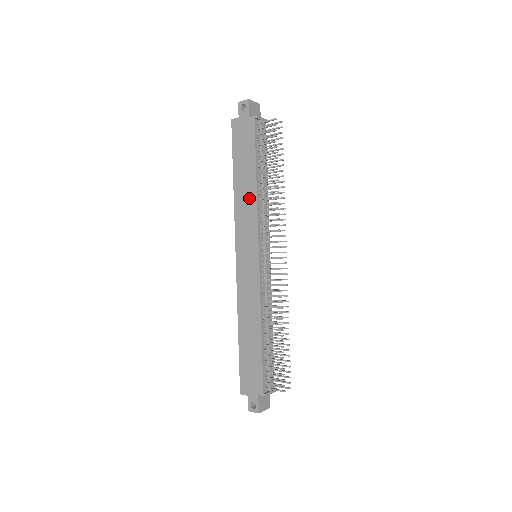
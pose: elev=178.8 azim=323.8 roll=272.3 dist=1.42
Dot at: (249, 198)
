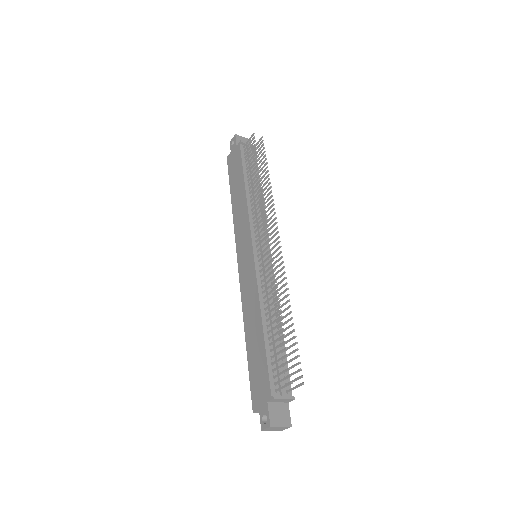
Dot at: (242, 205)
